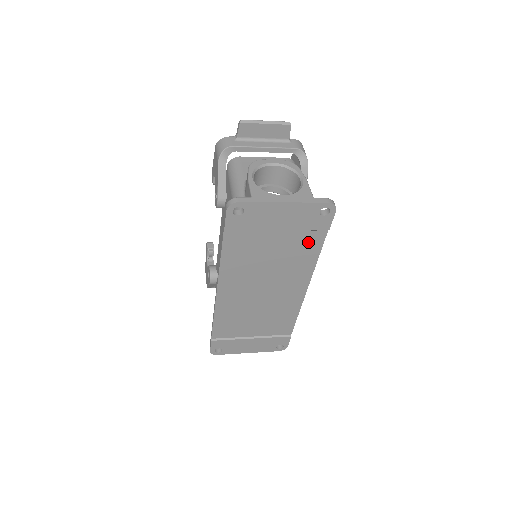
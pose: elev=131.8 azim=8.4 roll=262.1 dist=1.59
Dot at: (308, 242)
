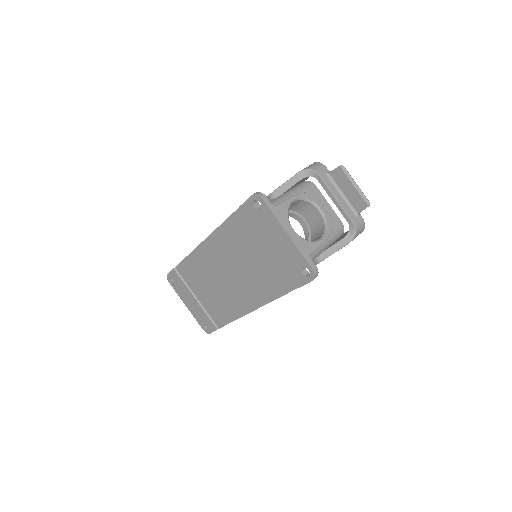
Dot at: (280, 280)
